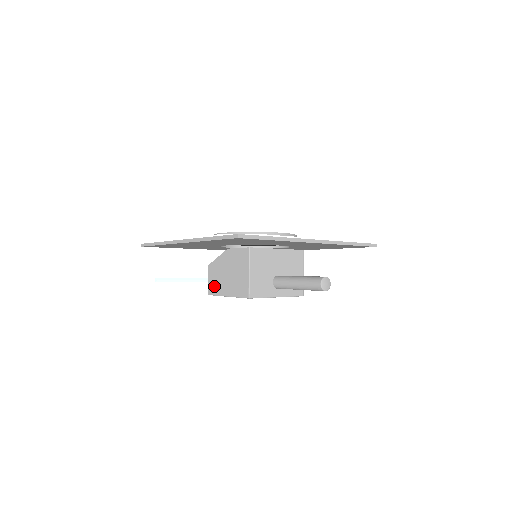
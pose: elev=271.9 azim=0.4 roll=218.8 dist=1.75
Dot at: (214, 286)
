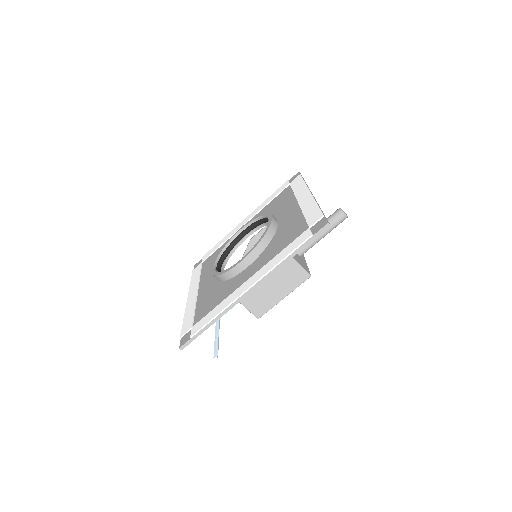
Dot at: (261, 306)
